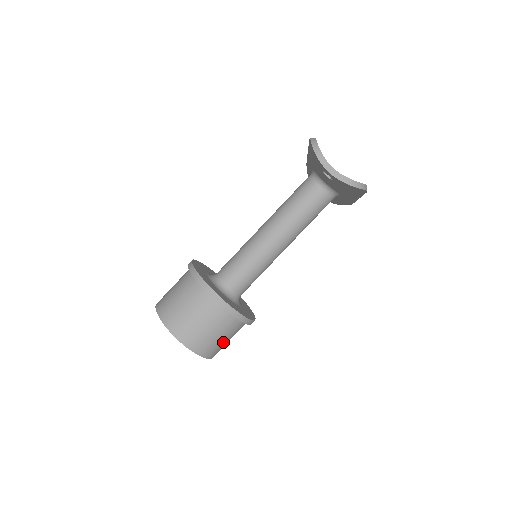
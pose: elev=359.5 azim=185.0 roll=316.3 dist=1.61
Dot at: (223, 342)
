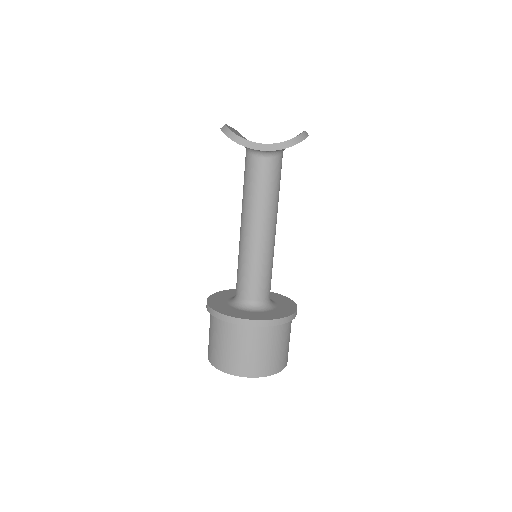
Dot at: (286, 347)
